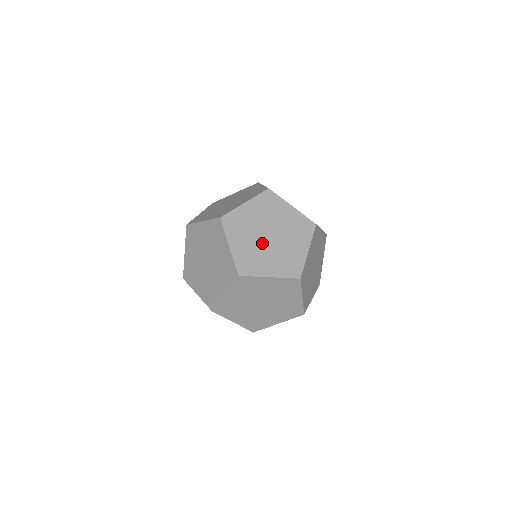
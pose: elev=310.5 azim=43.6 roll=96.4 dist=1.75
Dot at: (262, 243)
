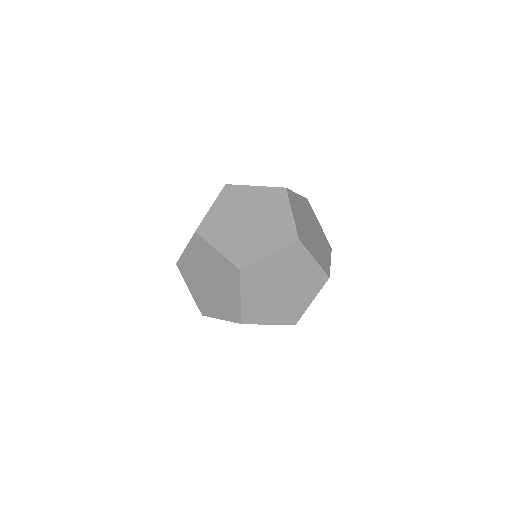
Dot at: (273, 295)
